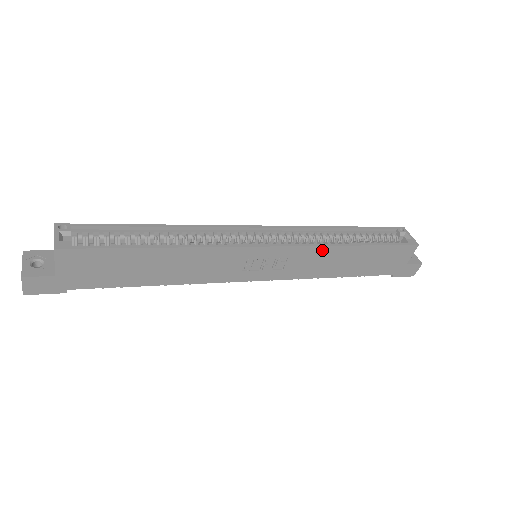
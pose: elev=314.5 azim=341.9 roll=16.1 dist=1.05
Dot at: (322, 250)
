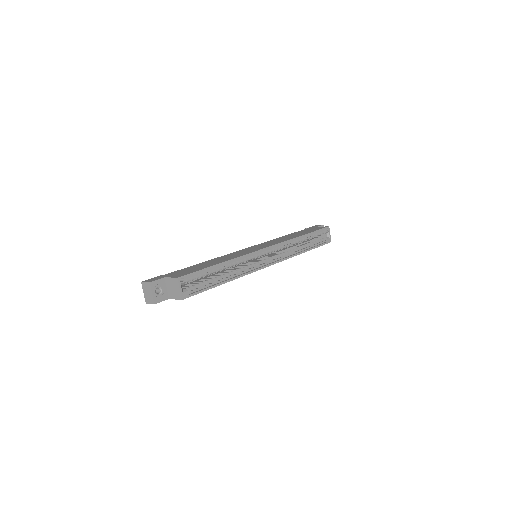
Dot at: (290, 257)
